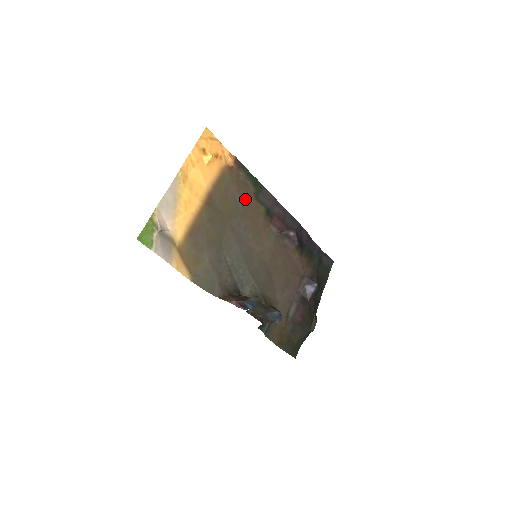
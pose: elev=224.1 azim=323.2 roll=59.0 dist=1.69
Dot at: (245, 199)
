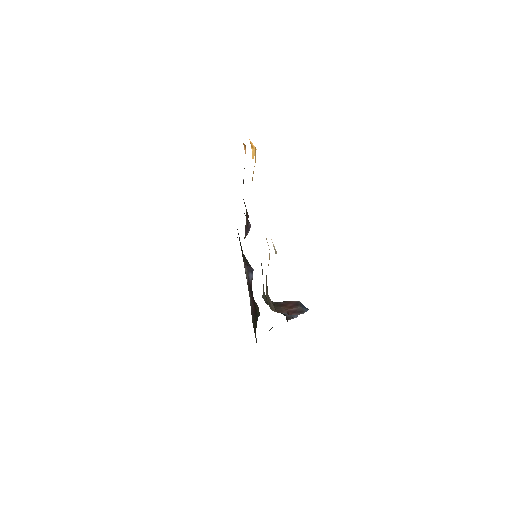
Dot at: occluded
